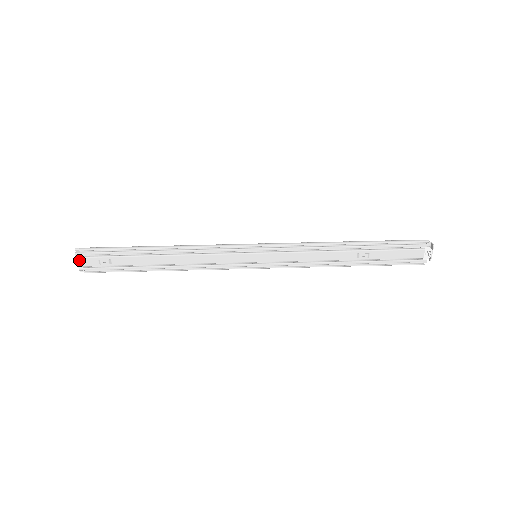
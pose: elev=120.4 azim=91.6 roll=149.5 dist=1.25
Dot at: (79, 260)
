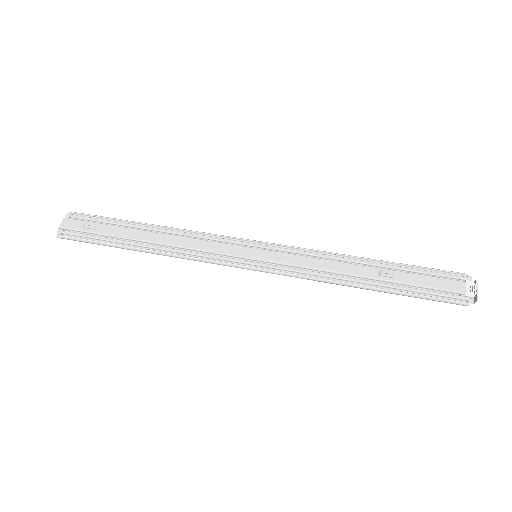
Dot at: (65, 221)
